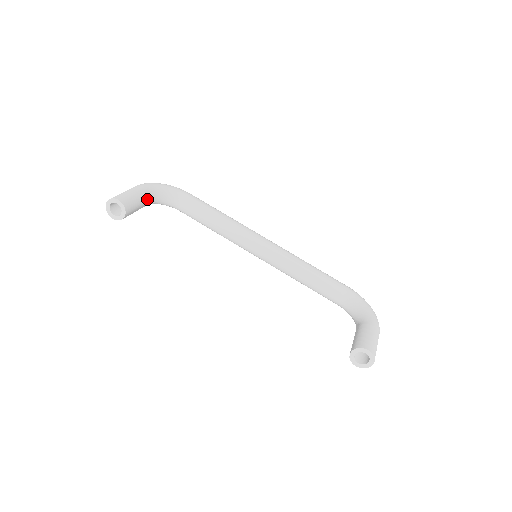
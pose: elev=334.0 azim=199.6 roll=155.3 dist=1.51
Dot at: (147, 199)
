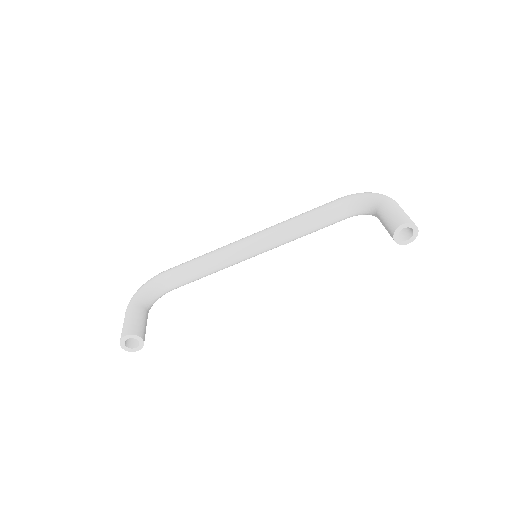
Dot at: (143, 310)
